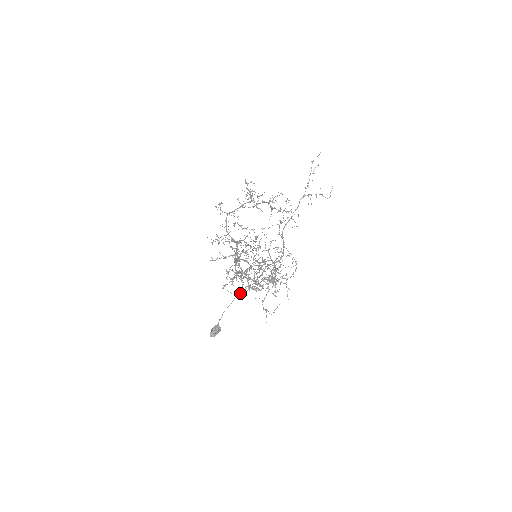
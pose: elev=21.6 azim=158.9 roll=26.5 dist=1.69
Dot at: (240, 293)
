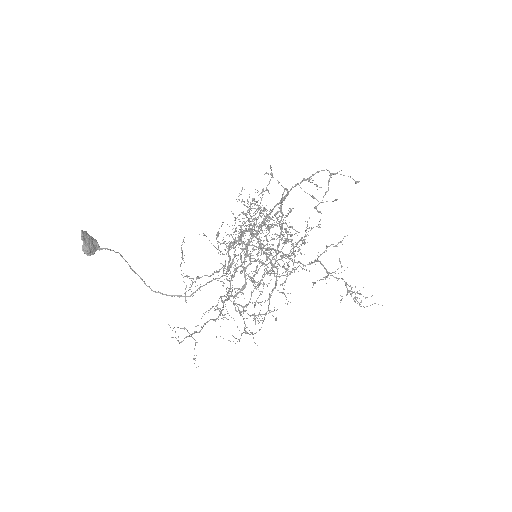
Dot at: occluded
